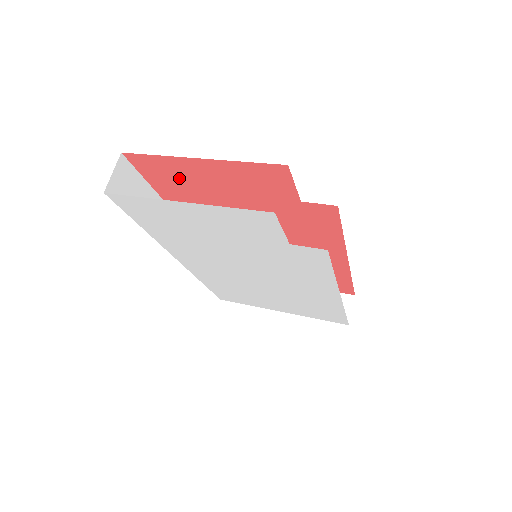
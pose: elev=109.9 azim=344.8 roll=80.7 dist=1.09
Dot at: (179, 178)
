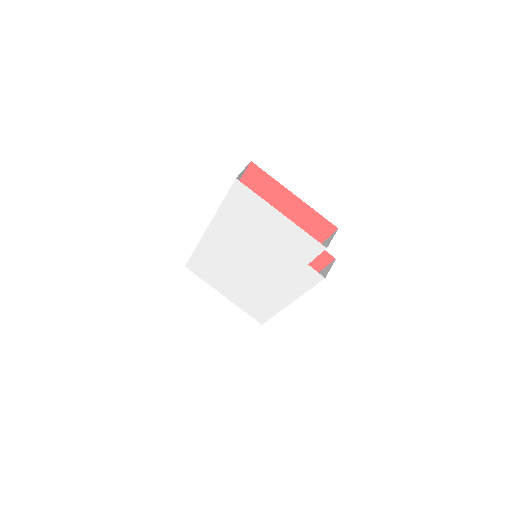
Dot at: (265, 193)
